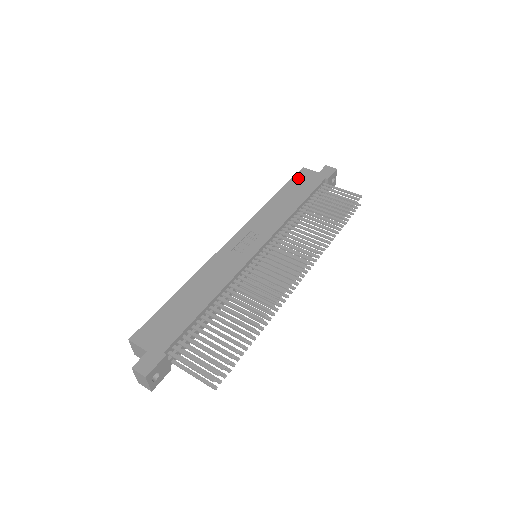
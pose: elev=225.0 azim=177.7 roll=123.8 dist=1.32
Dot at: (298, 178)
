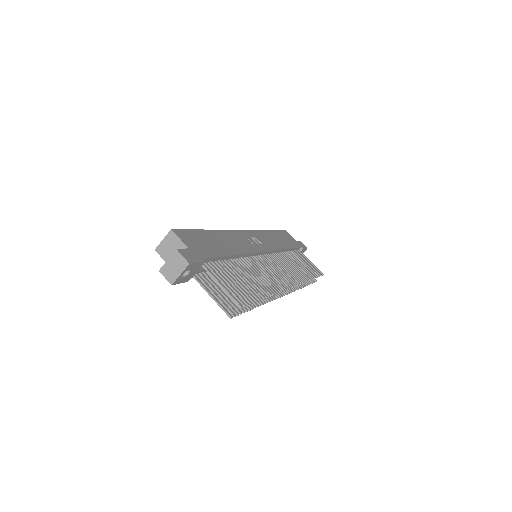
Dot at: (284, 233)
